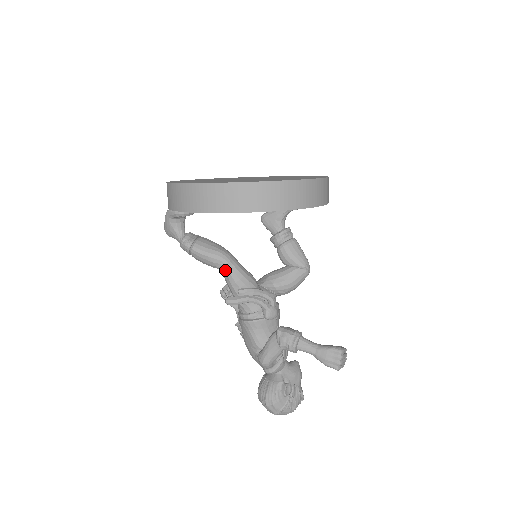
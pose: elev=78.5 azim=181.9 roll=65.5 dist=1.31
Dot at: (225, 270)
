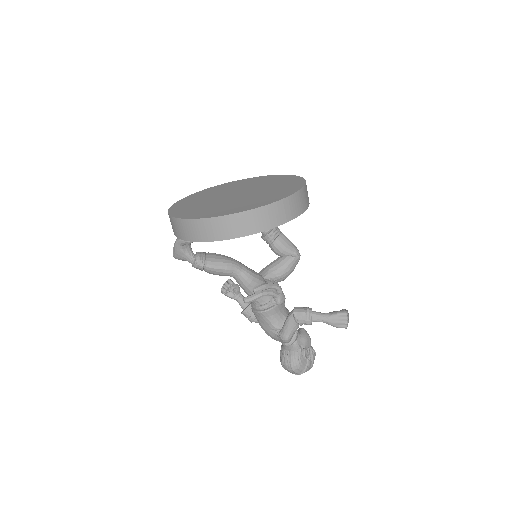
Dot at: (238, 276)
